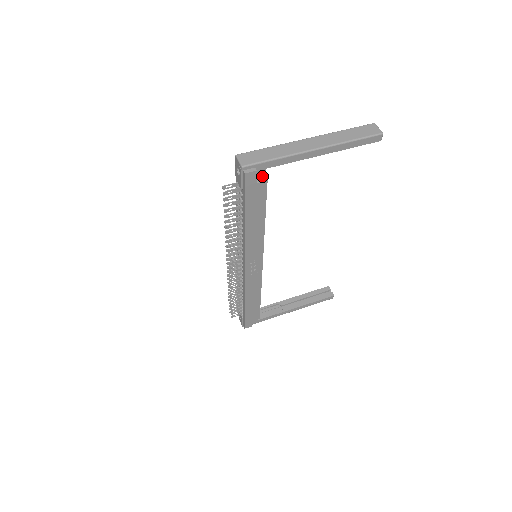
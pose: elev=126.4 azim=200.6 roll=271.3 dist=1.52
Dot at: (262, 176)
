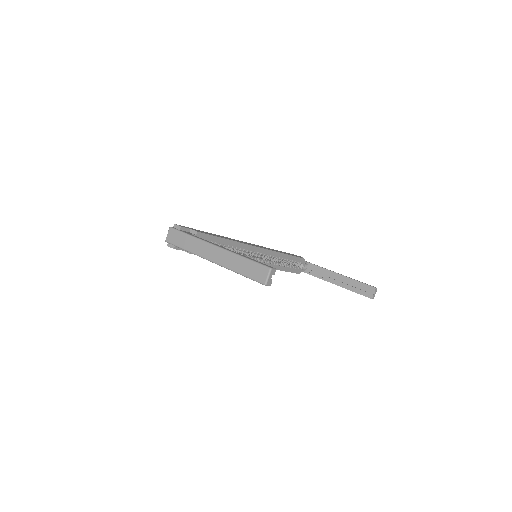
Dot at: occluded
